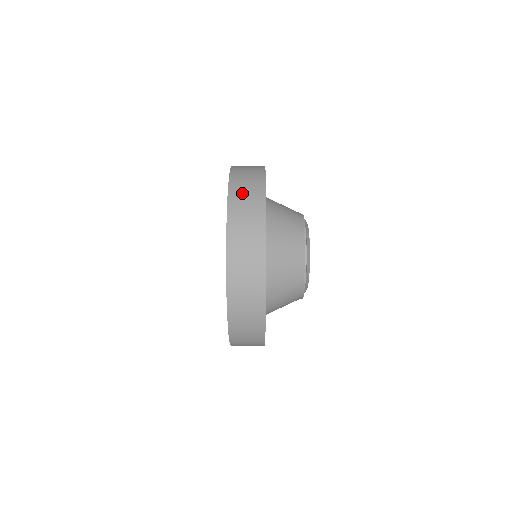
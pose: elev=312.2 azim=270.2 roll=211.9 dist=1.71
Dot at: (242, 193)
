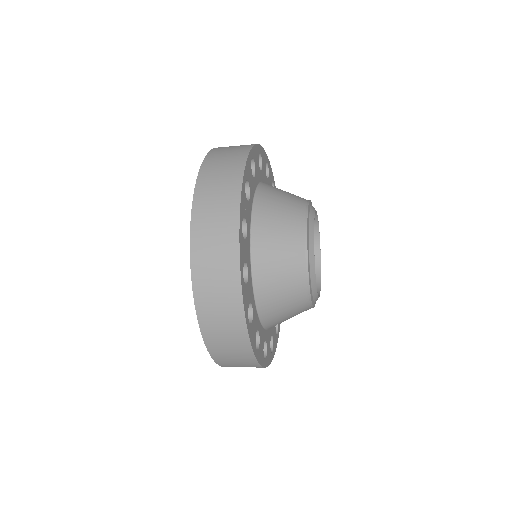
Dot at: occluded
